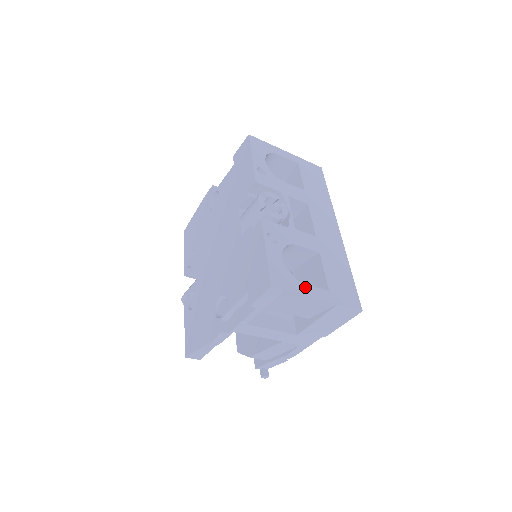
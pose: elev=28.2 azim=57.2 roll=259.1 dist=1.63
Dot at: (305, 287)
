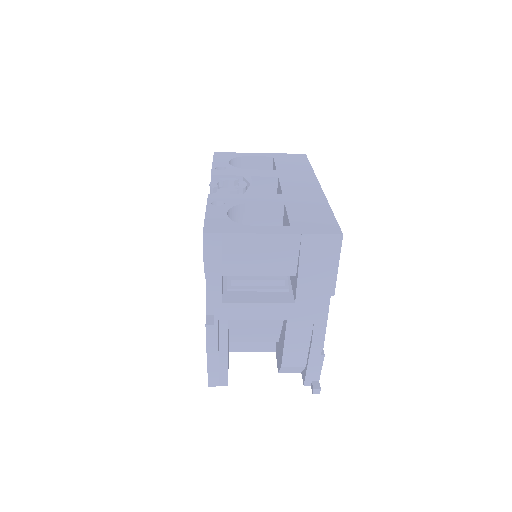
Dot at: (253, 228)
